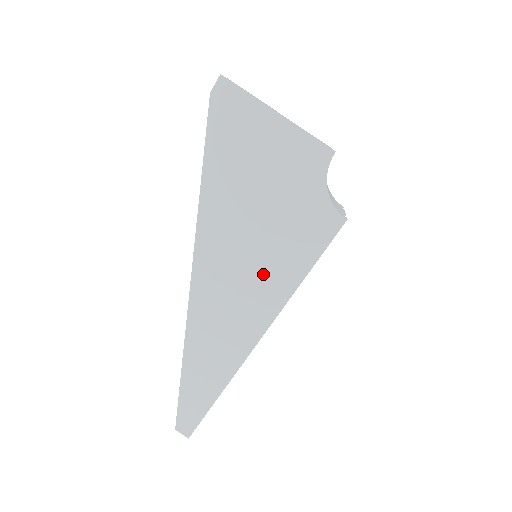
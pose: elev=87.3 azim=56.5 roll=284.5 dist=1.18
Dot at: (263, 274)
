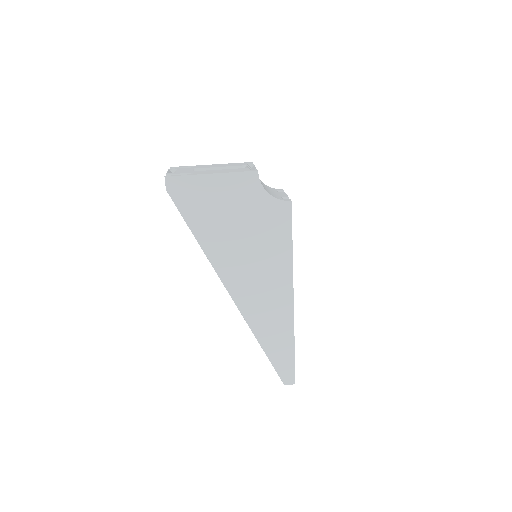
Dot at: (268, 264)
